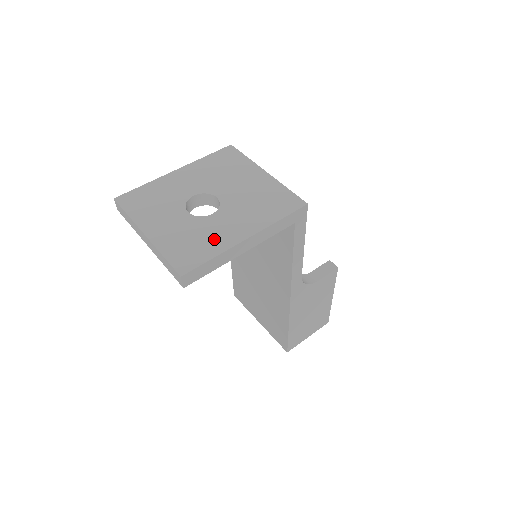
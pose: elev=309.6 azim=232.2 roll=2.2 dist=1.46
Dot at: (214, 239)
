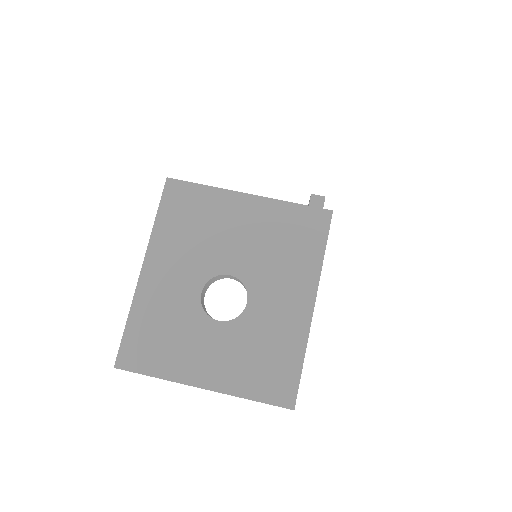
Dot at: (282, 336)
